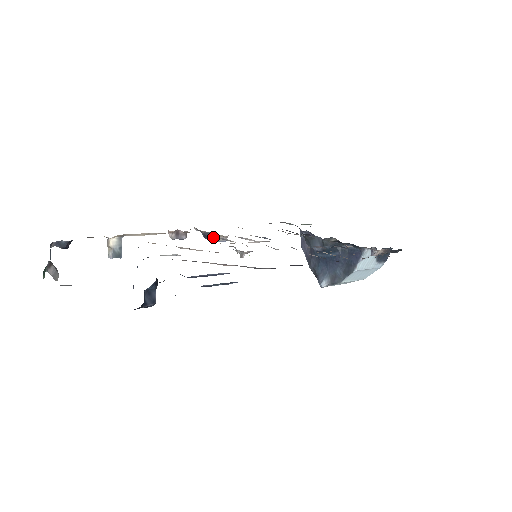
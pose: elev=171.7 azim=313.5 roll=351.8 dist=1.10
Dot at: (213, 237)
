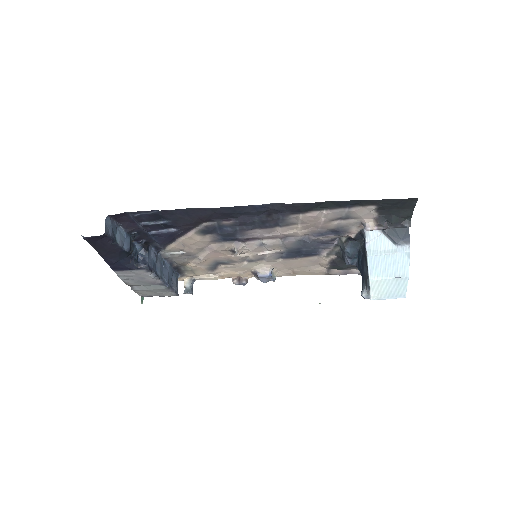
Dot at: (257, 272)
